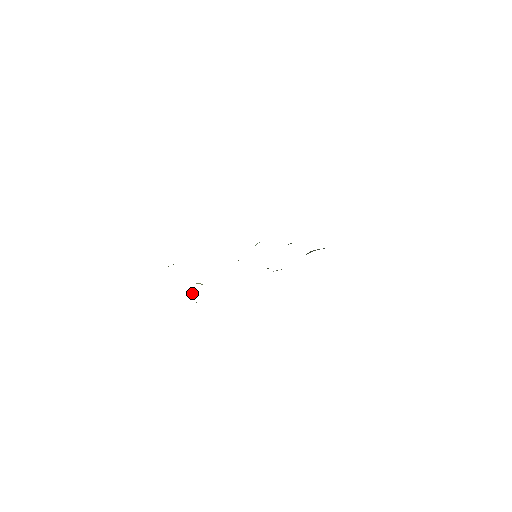
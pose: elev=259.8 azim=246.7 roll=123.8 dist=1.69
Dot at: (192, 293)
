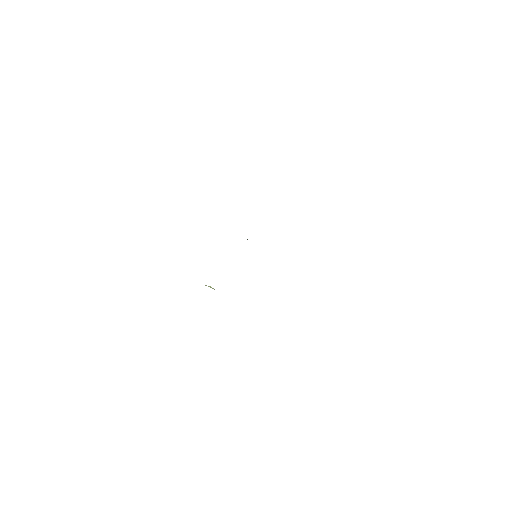
Dot at: occluded
